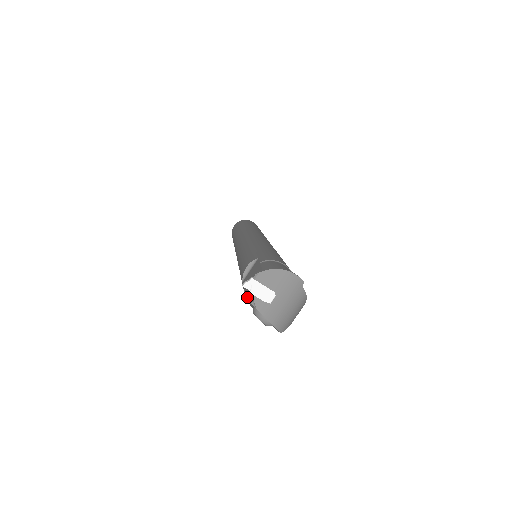
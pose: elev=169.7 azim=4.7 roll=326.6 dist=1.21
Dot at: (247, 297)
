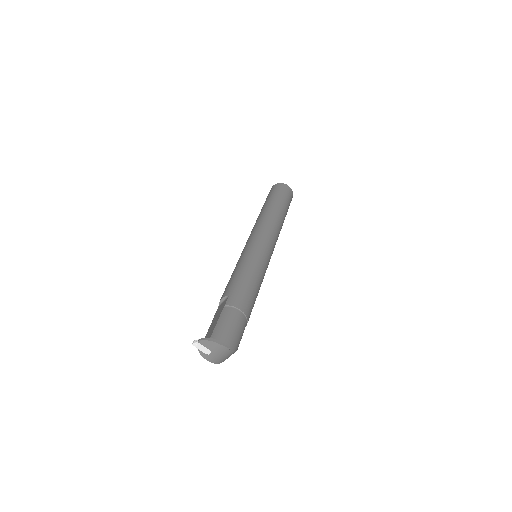
Dot at: (205, 336)
